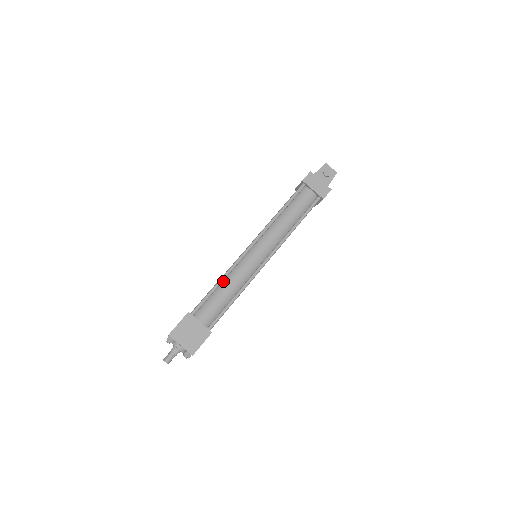
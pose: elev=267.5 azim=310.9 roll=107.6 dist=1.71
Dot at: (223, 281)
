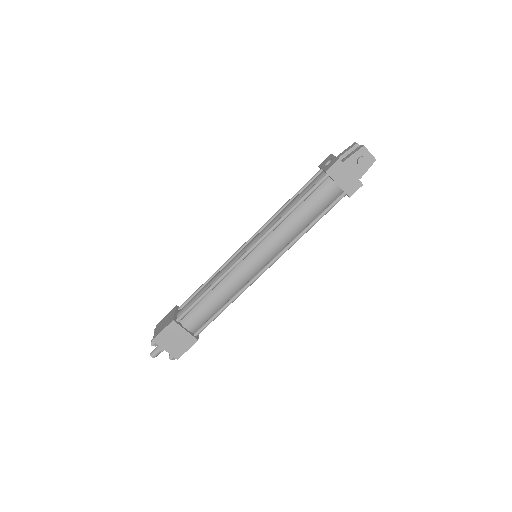
Dot at: (214, 287)
